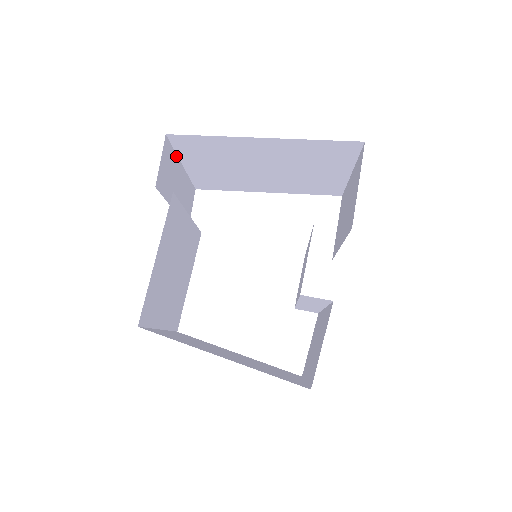
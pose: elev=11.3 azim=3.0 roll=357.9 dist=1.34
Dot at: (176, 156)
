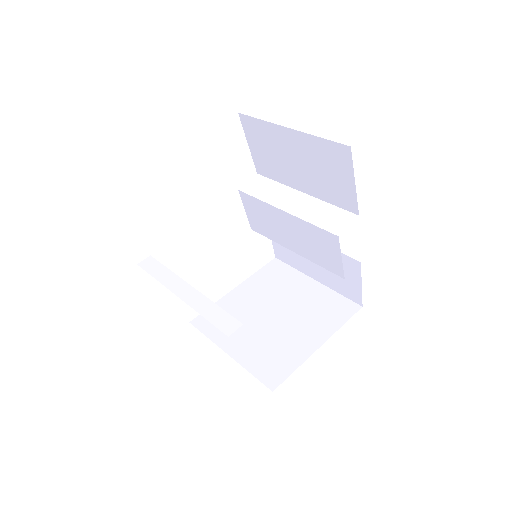
Dot at: occluded
